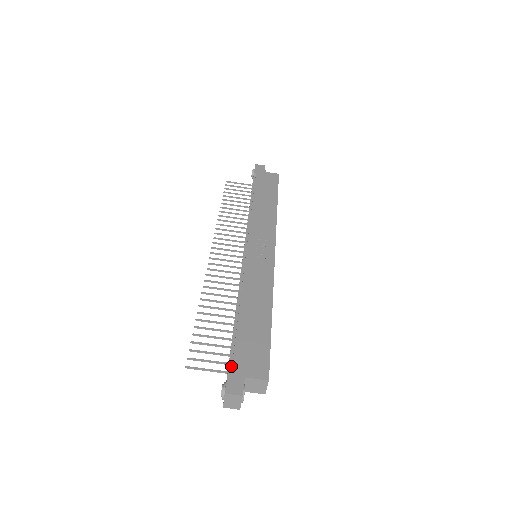
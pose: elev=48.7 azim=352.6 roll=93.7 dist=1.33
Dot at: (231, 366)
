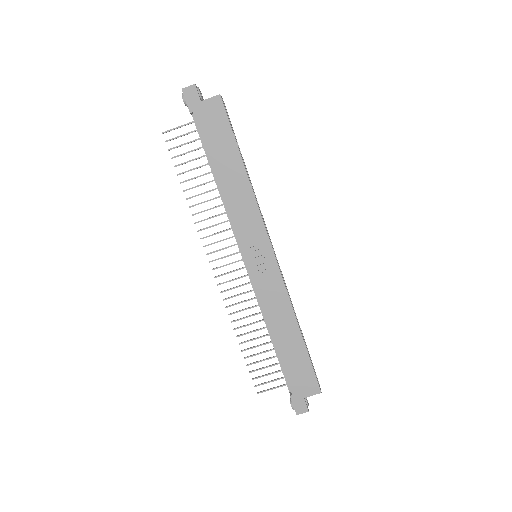
Dot at: occluded
